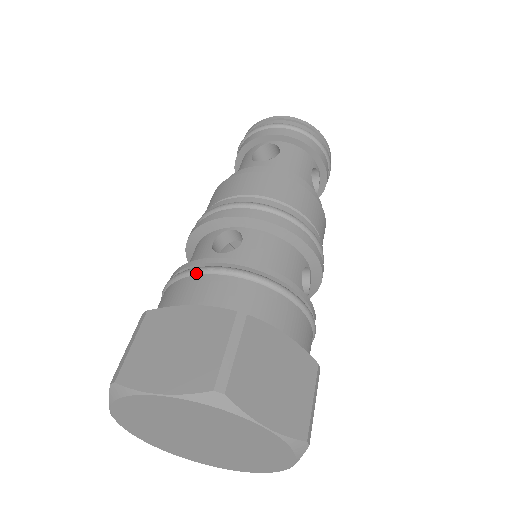
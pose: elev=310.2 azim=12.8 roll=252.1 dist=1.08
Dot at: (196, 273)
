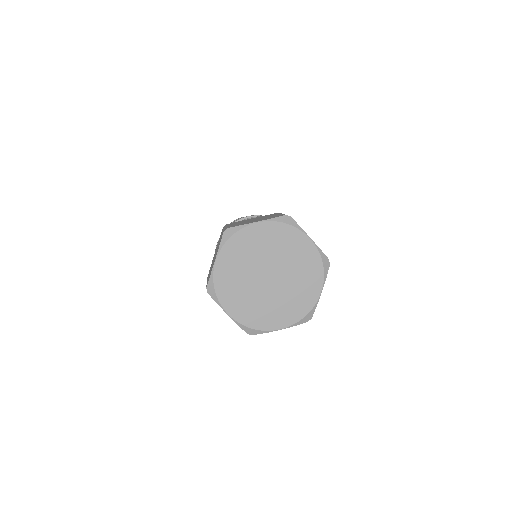
Dot at: occluded
